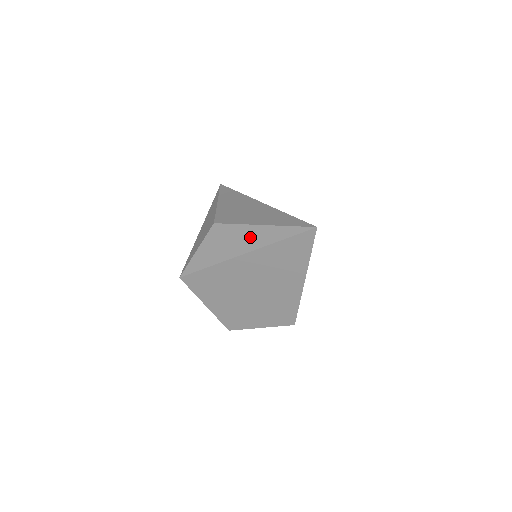
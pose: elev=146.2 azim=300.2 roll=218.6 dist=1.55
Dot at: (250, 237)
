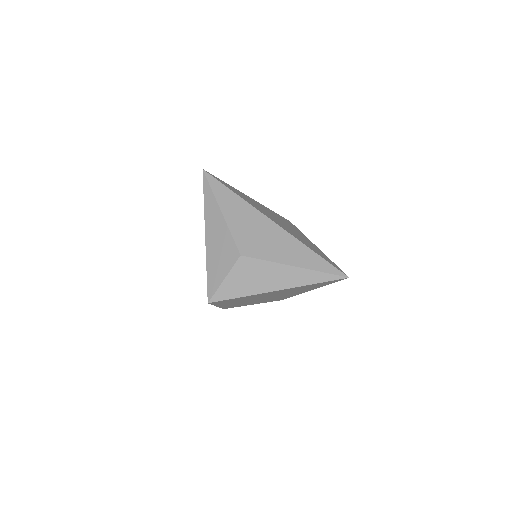
Dot at: (284, 276)
